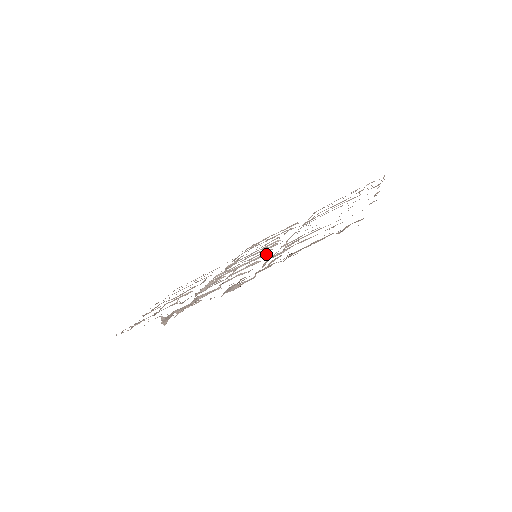
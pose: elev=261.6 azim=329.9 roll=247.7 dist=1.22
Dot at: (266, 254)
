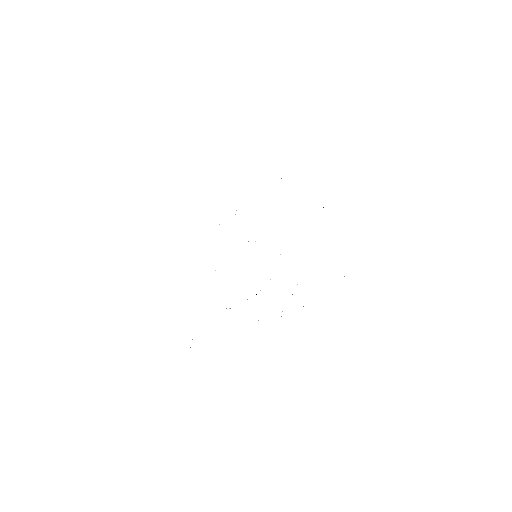
Dot at: occluded
